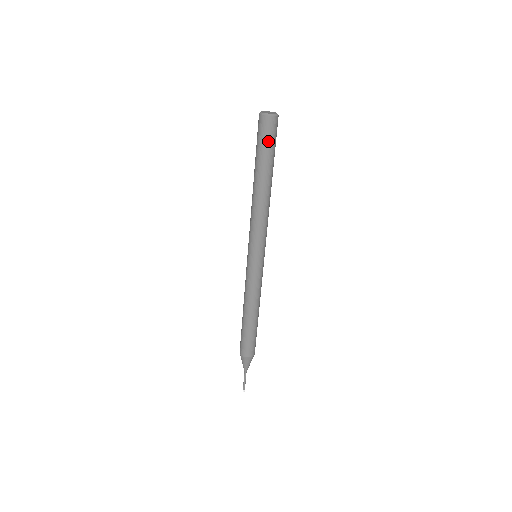
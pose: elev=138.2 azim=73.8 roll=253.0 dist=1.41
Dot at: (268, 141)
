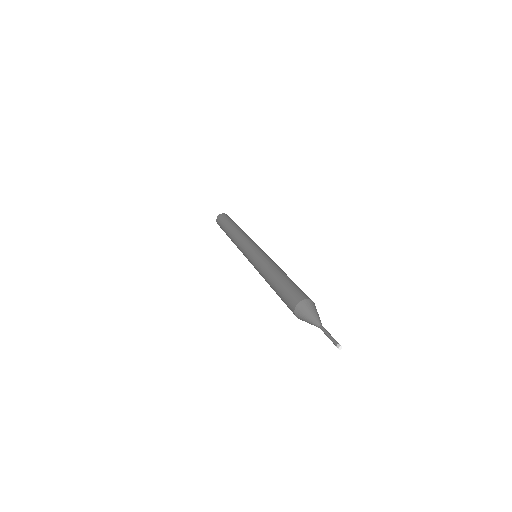
Dot at: occluded
